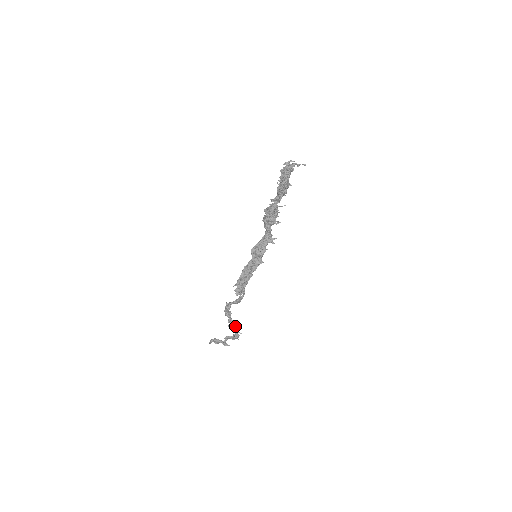
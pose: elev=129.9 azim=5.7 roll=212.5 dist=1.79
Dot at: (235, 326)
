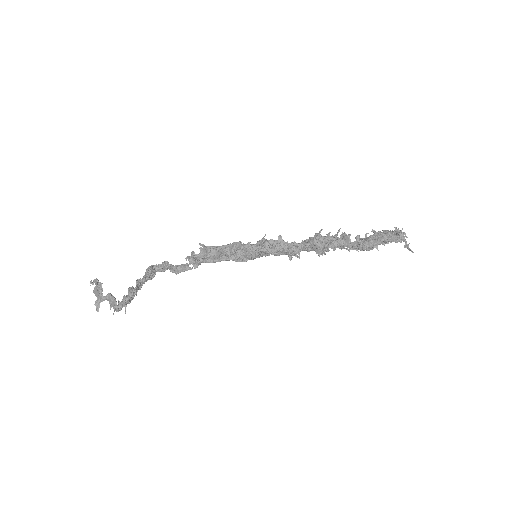
Dot at: (134, 293)
